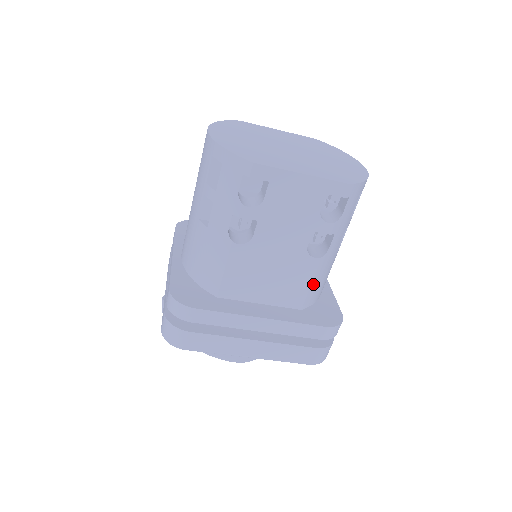
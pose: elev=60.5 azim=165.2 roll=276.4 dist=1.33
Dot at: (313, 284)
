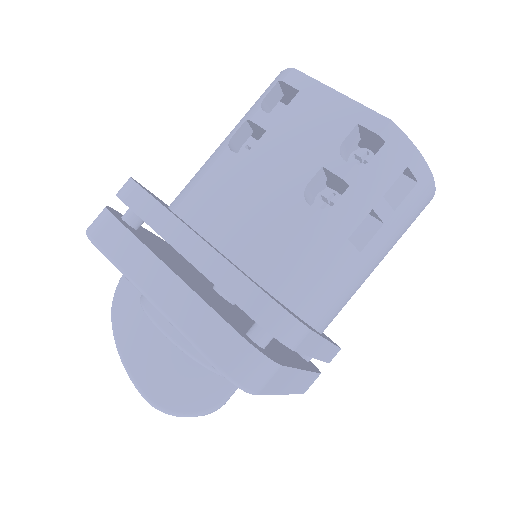
Dot at: (291, 250)
